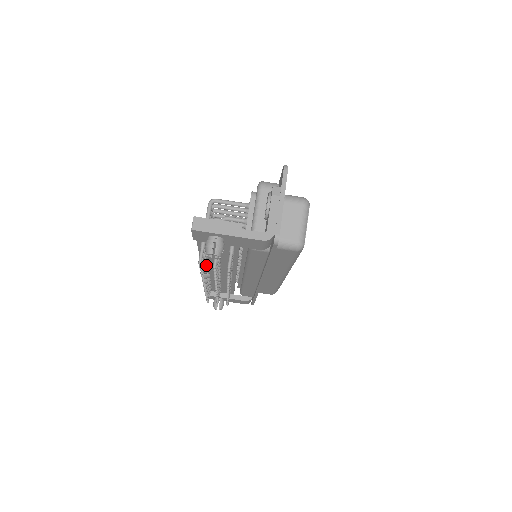
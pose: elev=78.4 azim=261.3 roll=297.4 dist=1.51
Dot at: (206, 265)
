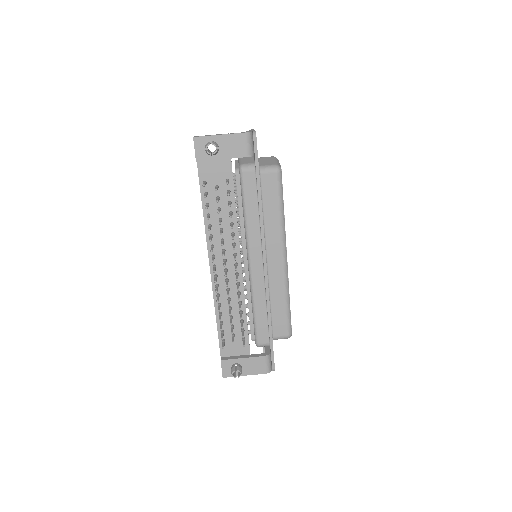
Dot at: (211, 236)
